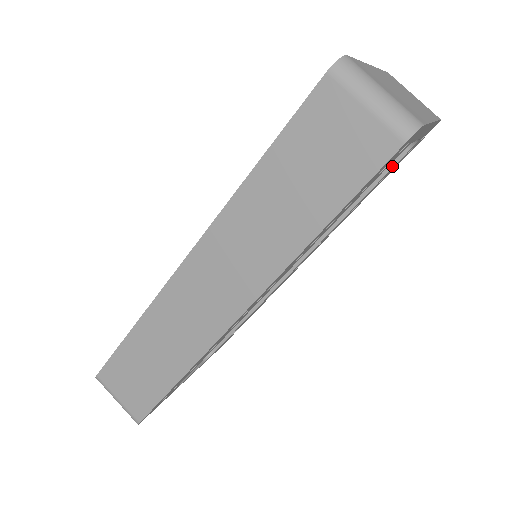
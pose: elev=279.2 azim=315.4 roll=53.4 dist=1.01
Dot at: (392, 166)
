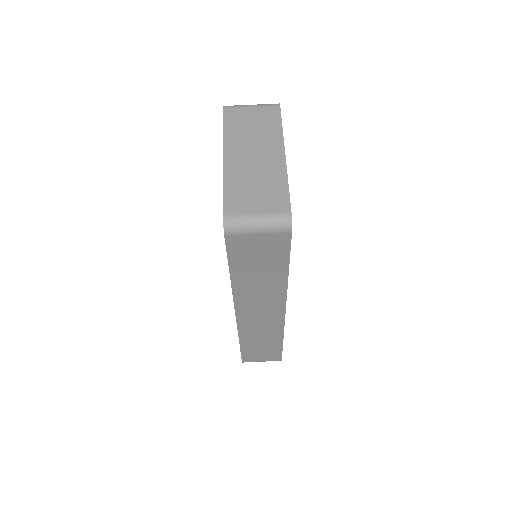
Dot at: occluded
